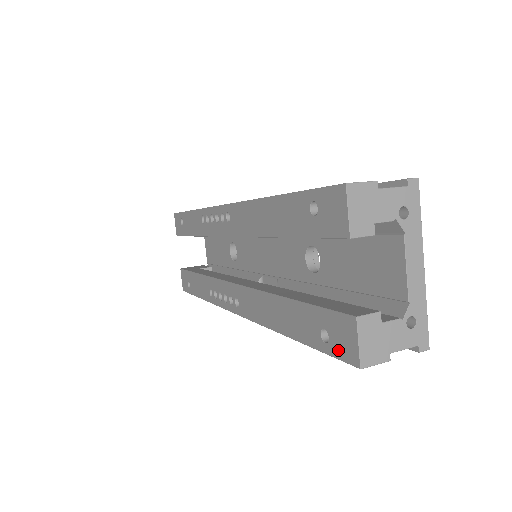
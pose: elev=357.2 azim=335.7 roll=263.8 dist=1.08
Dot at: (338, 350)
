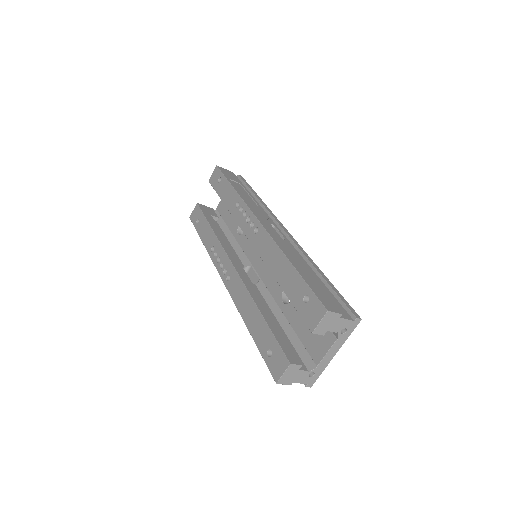
Dot at: (271, 366)
